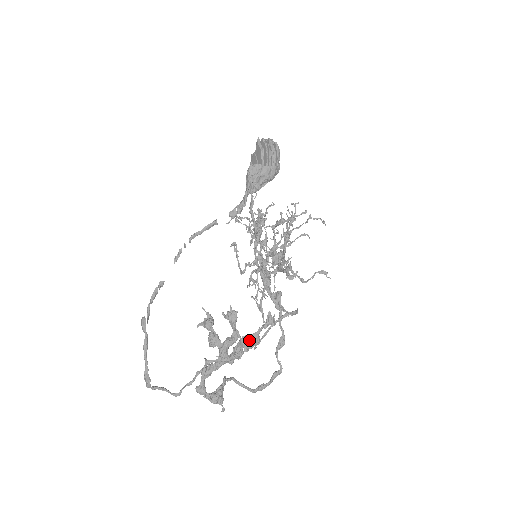
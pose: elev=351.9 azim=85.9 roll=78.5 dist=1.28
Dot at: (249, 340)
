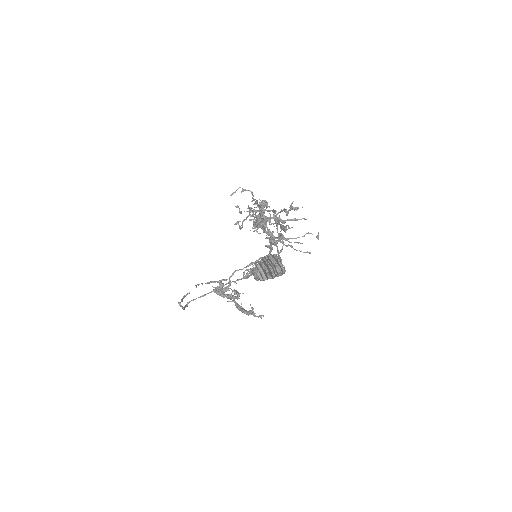
Dot at: occluded
